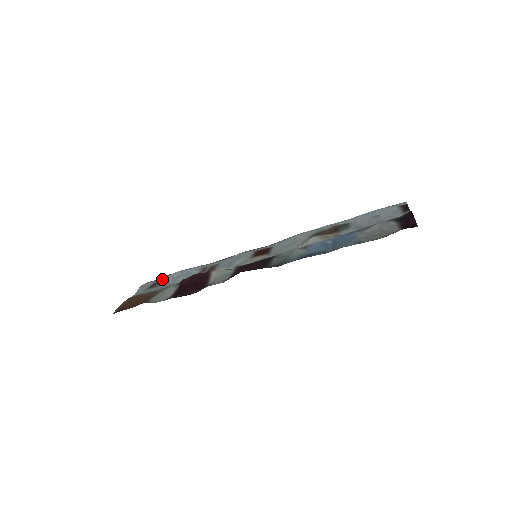
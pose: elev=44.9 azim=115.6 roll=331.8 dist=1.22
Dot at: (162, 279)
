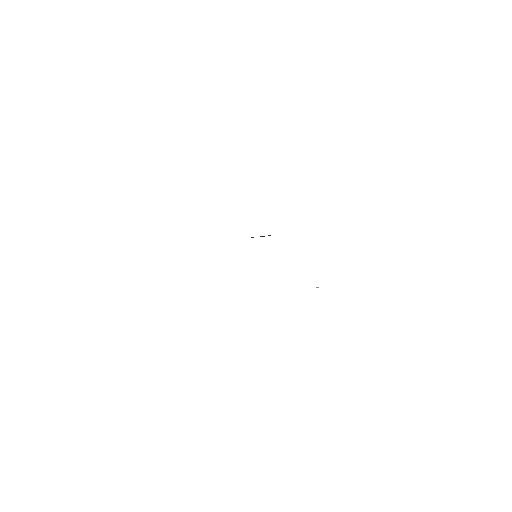
Dot at: occluded
